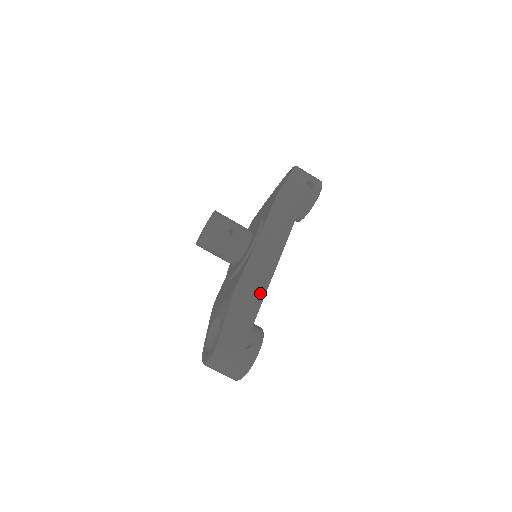
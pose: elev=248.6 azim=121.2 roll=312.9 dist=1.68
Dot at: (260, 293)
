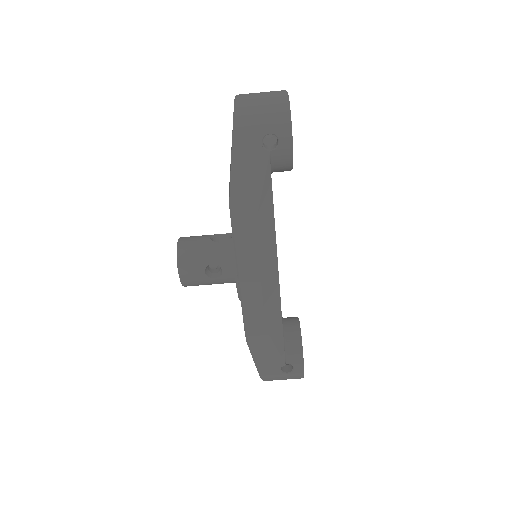
Dot at: (275, 330)
